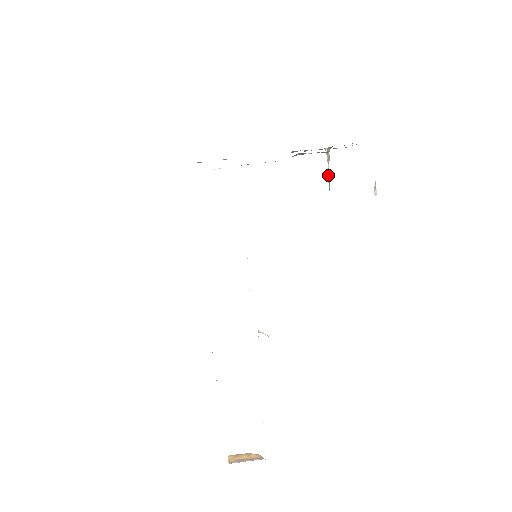
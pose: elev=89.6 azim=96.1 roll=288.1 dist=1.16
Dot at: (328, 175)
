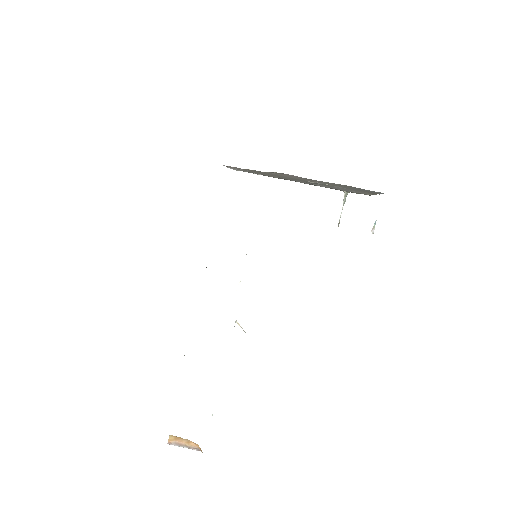
Dot at: (340, 215)
